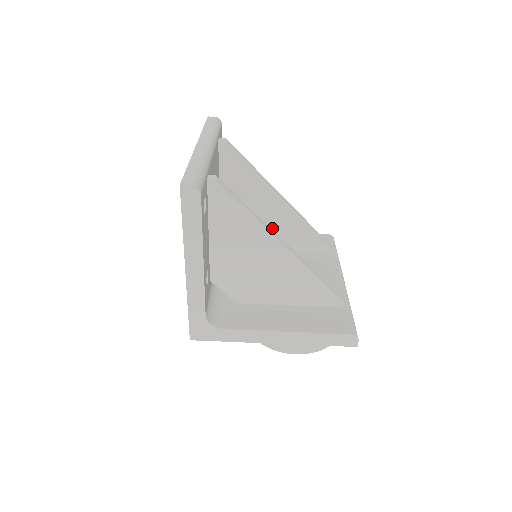
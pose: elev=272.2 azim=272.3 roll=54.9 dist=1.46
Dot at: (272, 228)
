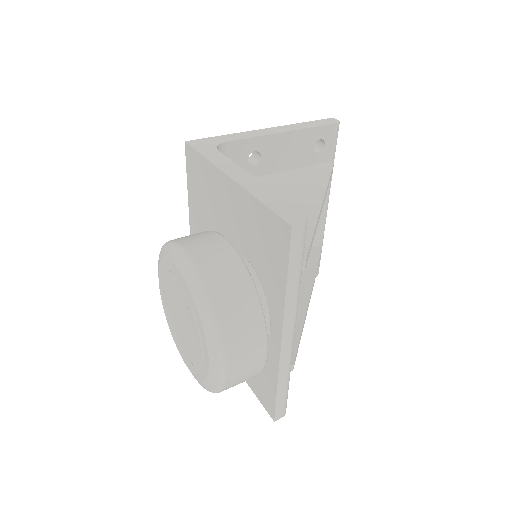
Dot at: occluded
